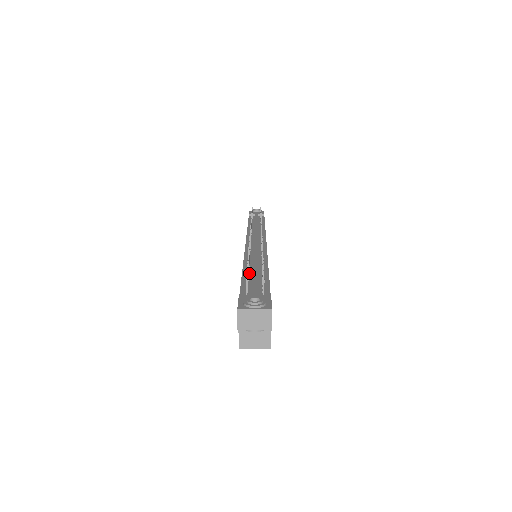
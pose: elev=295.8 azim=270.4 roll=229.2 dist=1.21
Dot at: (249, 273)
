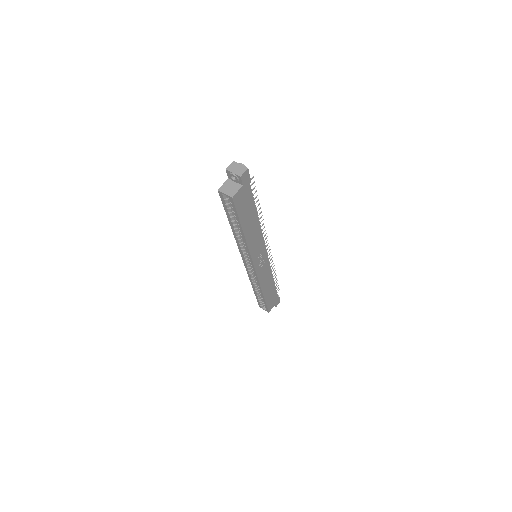
Dot at: occluded
